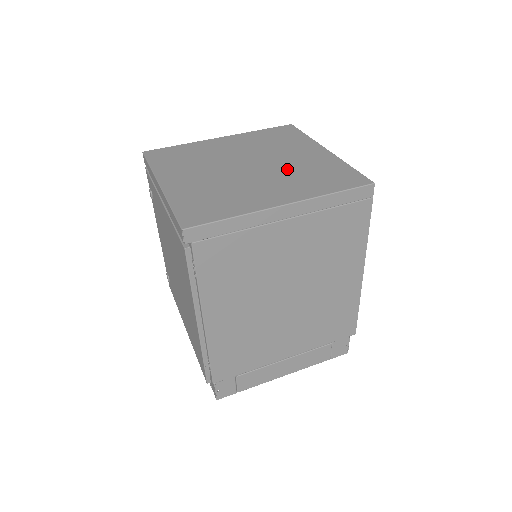
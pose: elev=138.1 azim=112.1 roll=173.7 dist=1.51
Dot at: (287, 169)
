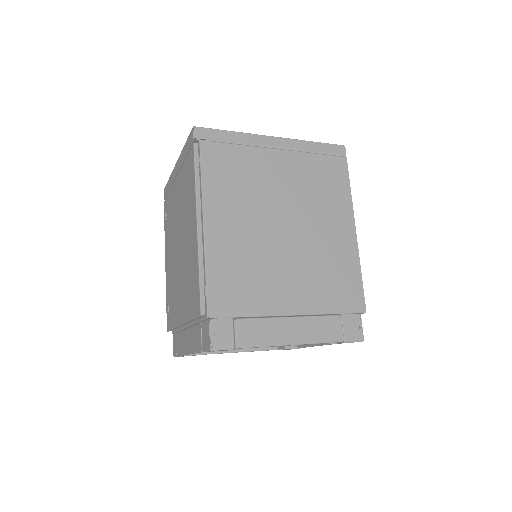
Dot at: occluded
